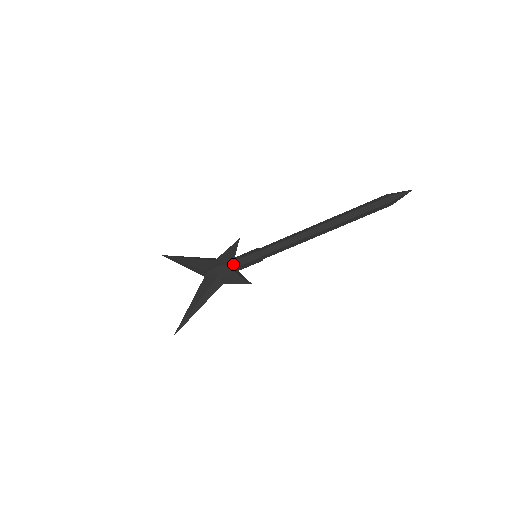
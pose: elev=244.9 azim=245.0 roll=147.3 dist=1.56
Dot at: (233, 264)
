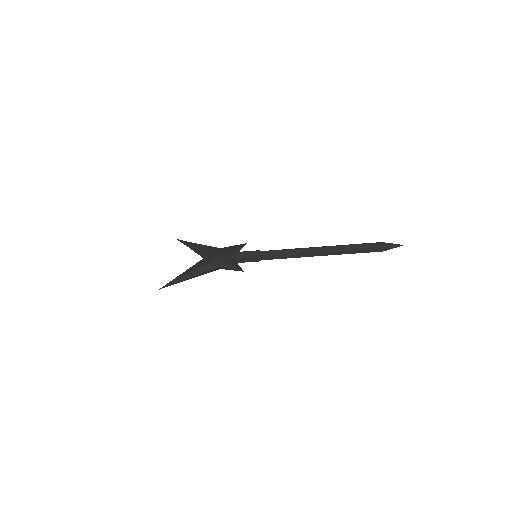
Dot at: (234, 254)
